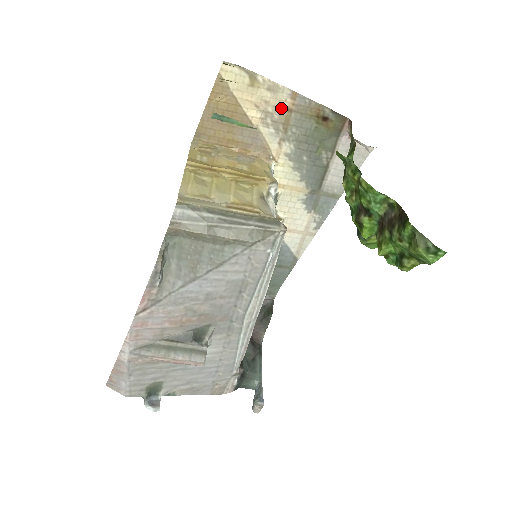
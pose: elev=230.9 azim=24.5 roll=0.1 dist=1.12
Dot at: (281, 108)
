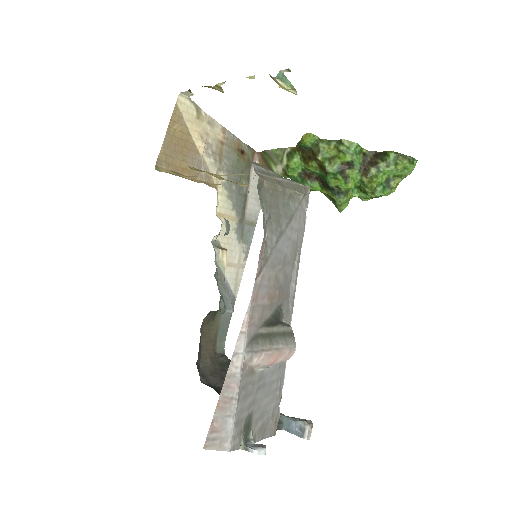
Dot at: (217, 141)
